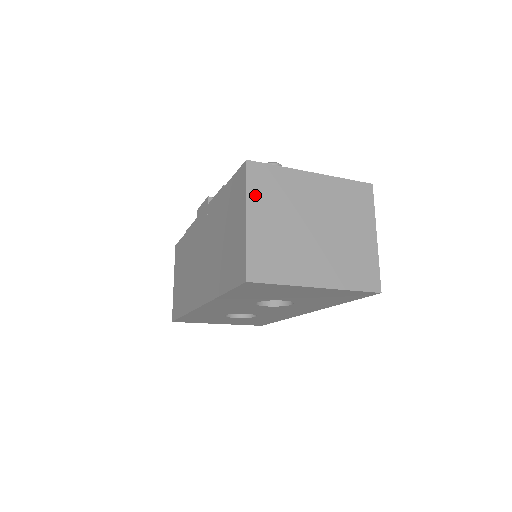
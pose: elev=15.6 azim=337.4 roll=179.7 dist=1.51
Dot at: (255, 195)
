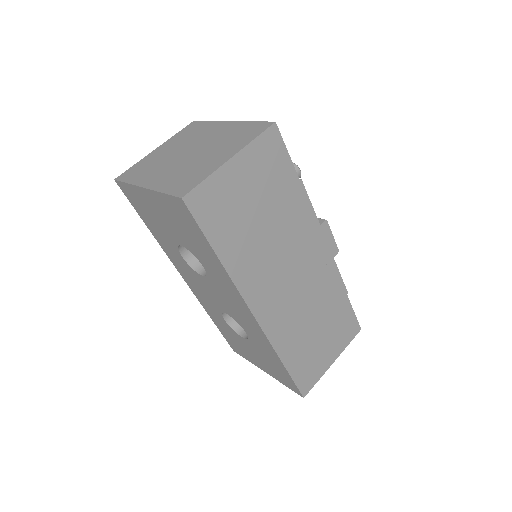
Dot at: (176, 137)
